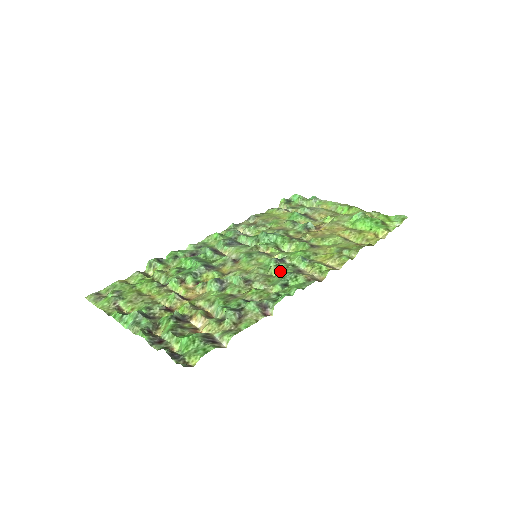
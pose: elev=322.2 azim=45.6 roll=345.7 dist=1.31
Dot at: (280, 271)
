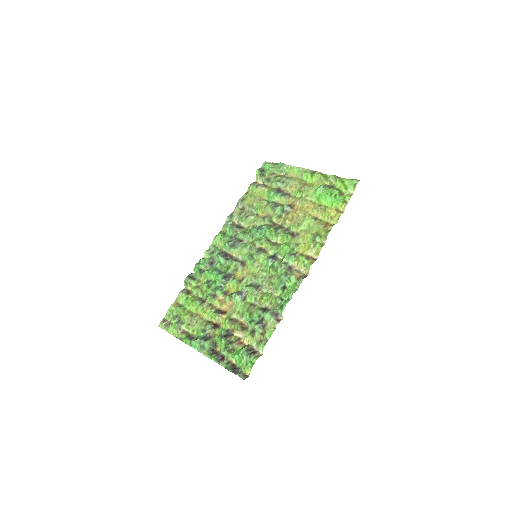
Dot at: (277, 271)
